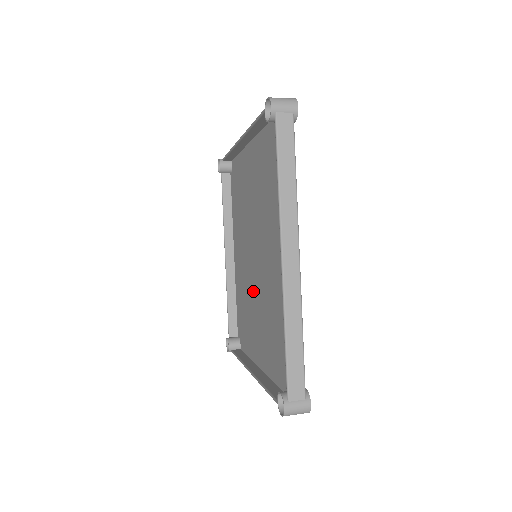
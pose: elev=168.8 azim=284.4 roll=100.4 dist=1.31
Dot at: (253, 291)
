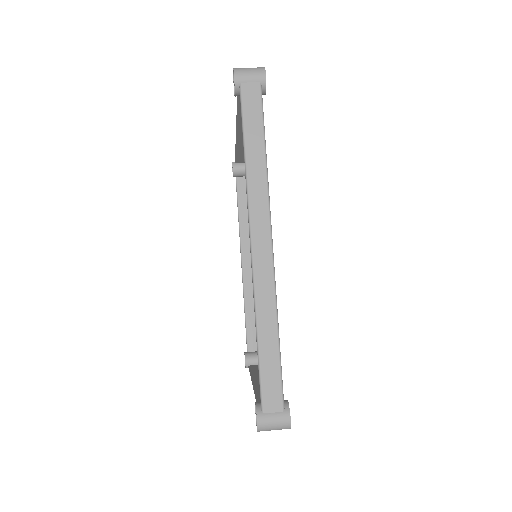
Dot at: occluded
